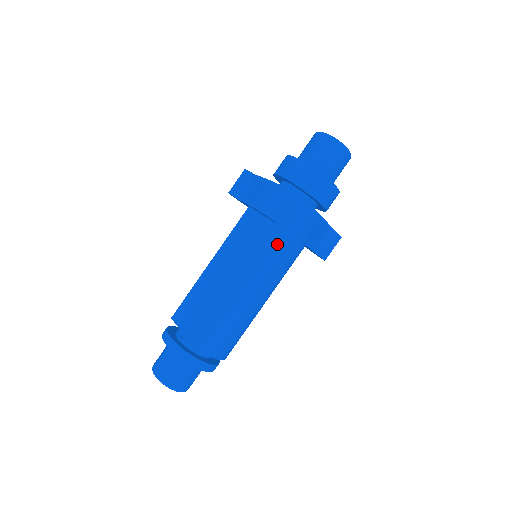
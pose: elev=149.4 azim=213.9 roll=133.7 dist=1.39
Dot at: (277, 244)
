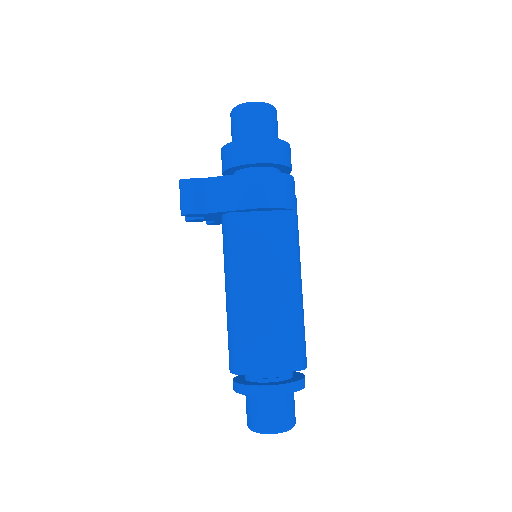
Dot at: (295, 228)
